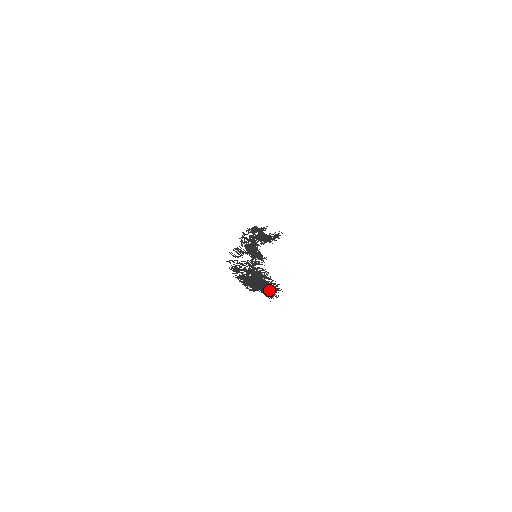
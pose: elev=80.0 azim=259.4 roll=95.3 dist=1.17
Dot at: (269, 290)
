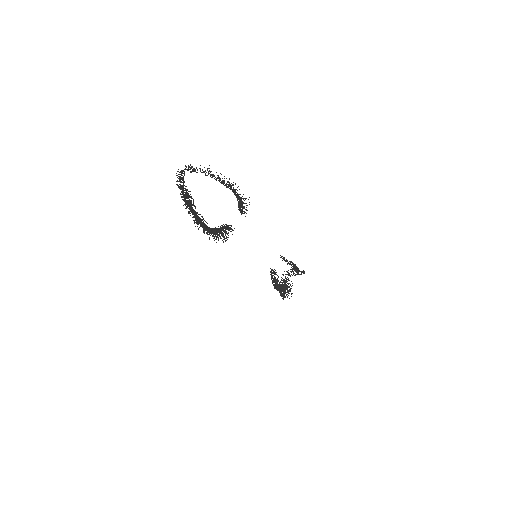
Dot at: occluded
